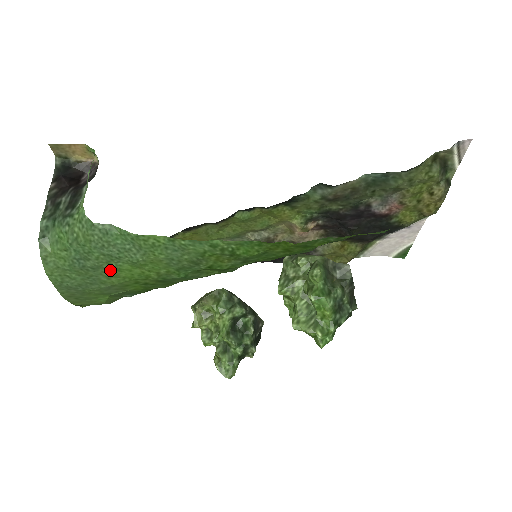
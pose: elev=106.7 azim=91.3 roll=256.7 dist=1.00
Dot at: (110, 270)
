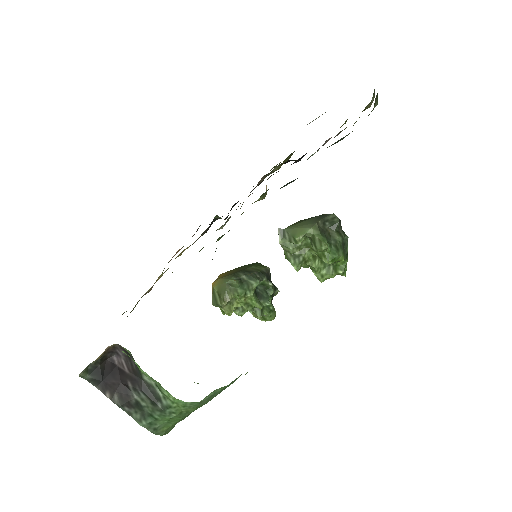
Dot at: occluded
